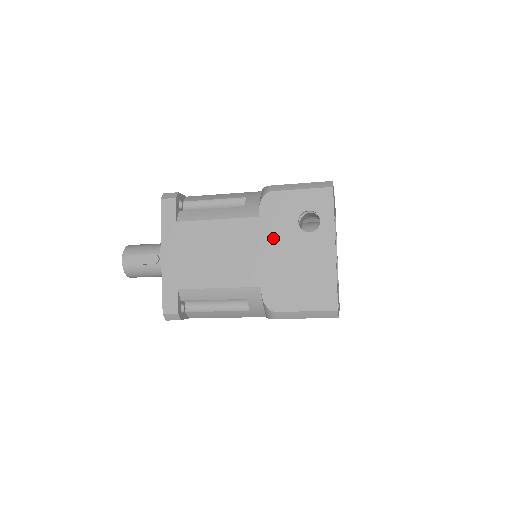
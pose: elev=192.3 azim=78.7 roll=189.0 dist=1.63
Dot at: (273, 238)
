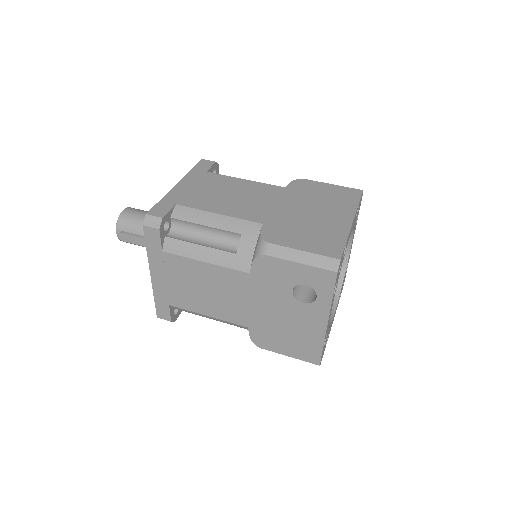
Dot at: (264, 296)
